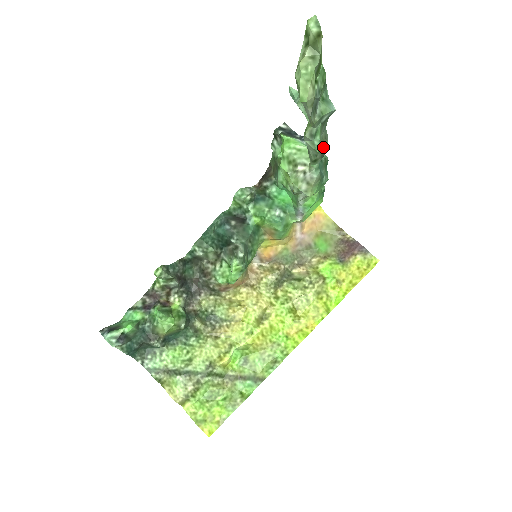
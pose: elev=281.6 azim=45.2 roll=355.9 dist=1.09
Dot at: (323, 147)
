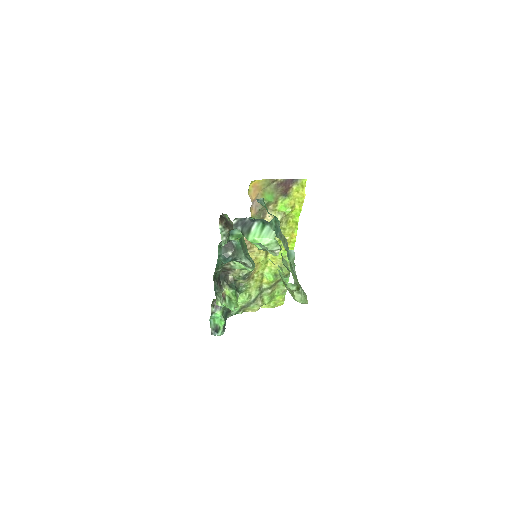
Dot at: (287, 246)
